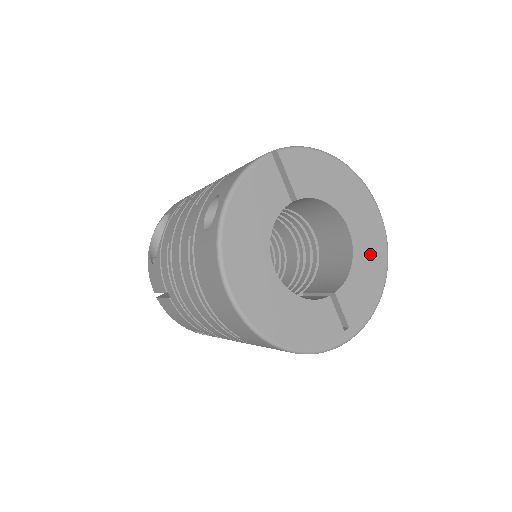
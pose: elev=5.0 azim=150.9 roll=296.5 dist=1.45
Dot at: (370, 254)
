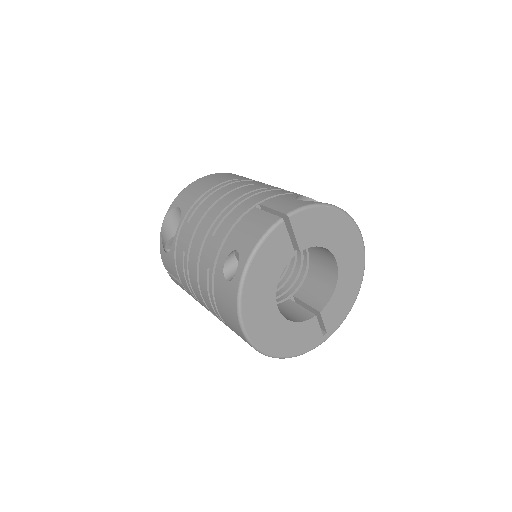
Dot at: (350, 277)
